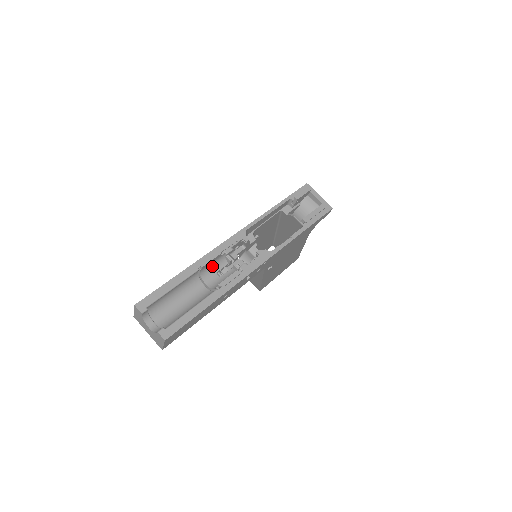
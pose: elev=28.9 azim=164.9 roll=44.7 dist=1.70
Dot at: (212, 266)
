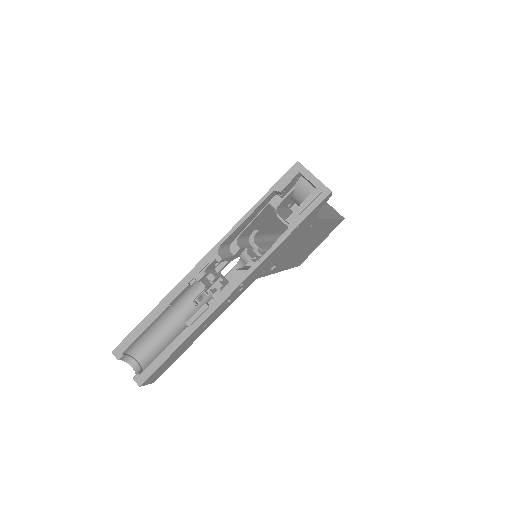
Dot at: (186, 295)
